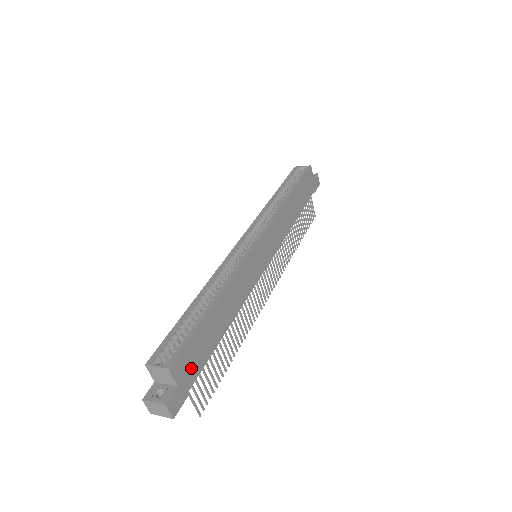
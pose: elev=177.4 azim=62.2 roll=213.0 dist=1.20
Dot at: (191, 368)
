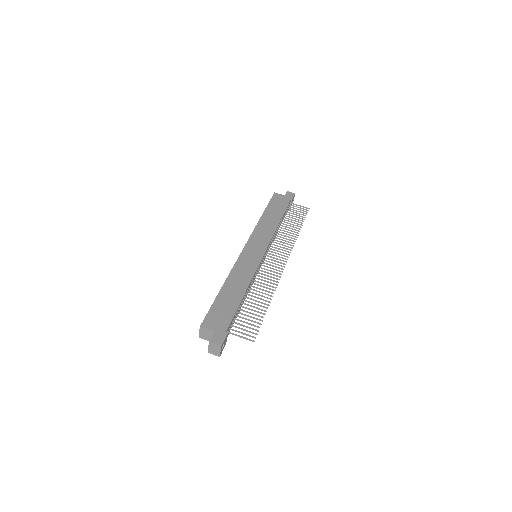
Dot at: (221, 321)
